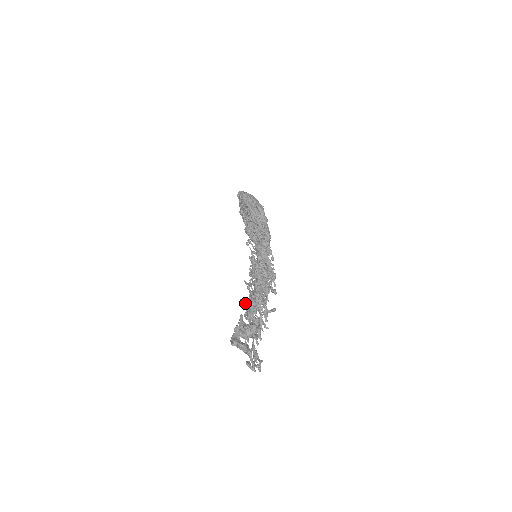
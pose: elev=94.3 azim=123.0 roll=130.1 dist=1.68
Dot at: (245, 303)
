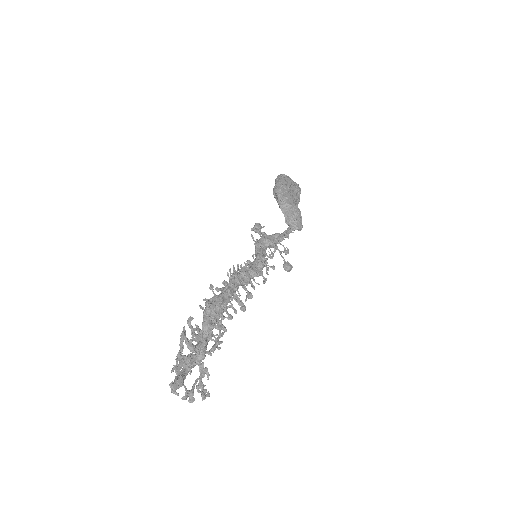
Dot at: occluded
